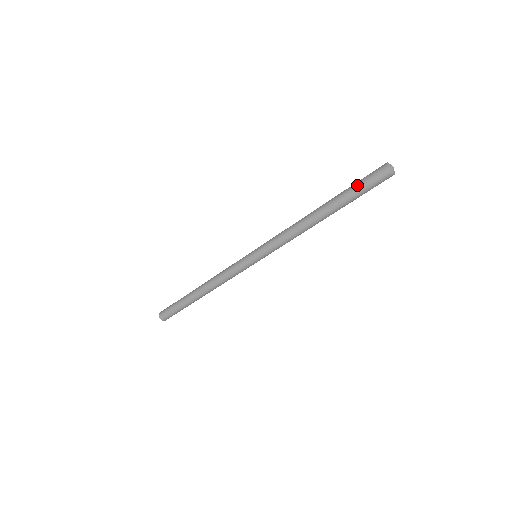
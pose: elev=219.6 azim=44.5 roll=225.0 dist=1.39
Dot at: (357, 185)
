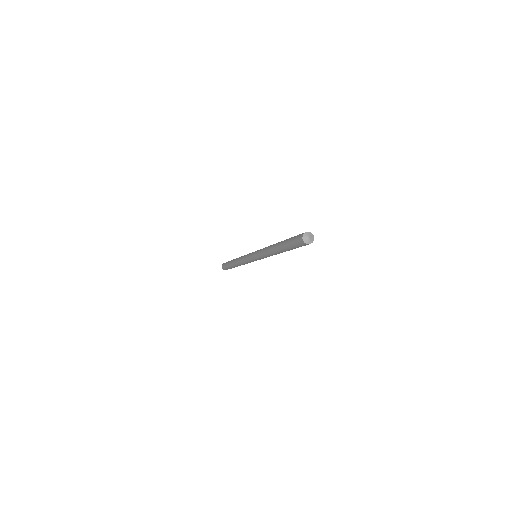
Dot at: (293, 247)
